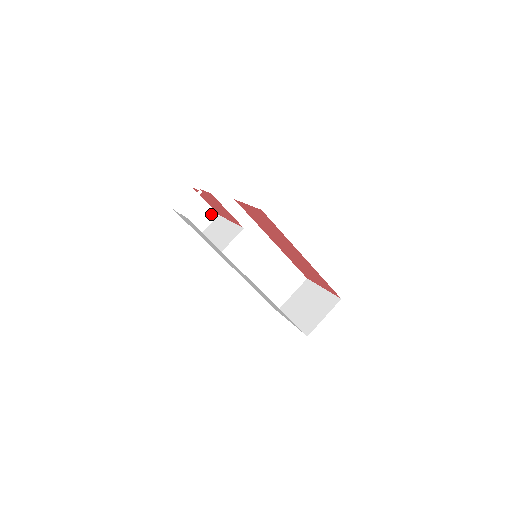
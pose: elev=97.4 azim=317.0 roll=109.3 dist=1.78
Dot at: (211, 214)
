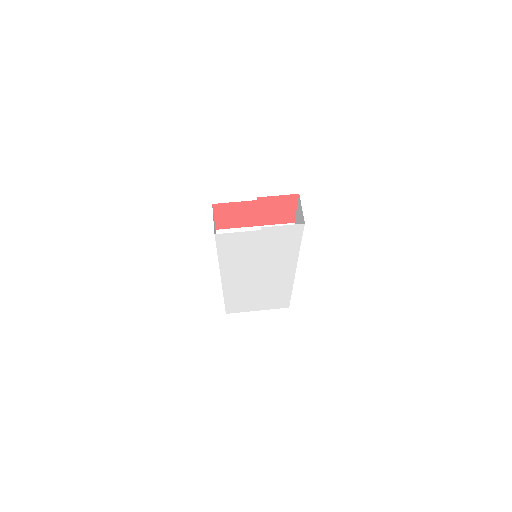
Dot at: (215, 231)
